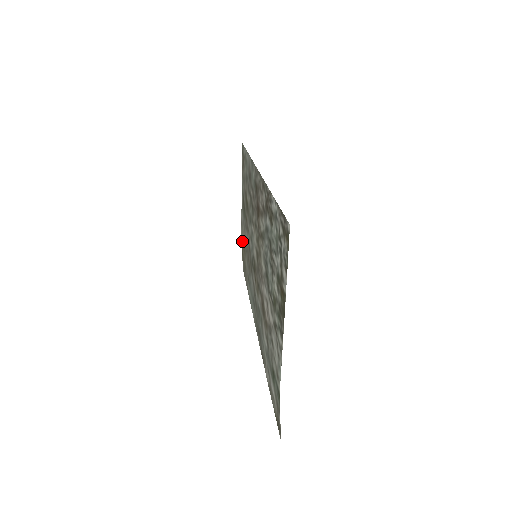
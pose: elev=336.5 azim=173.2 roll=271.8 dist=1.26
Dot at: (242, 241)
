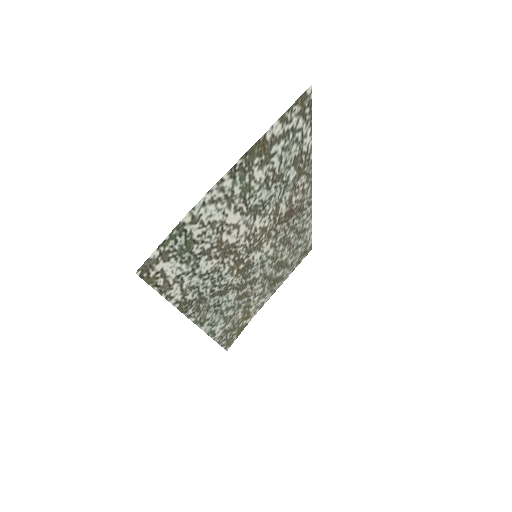
Dot at: (249, 317)
